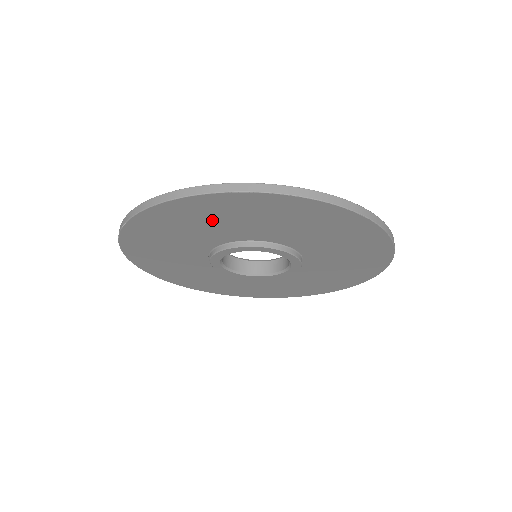
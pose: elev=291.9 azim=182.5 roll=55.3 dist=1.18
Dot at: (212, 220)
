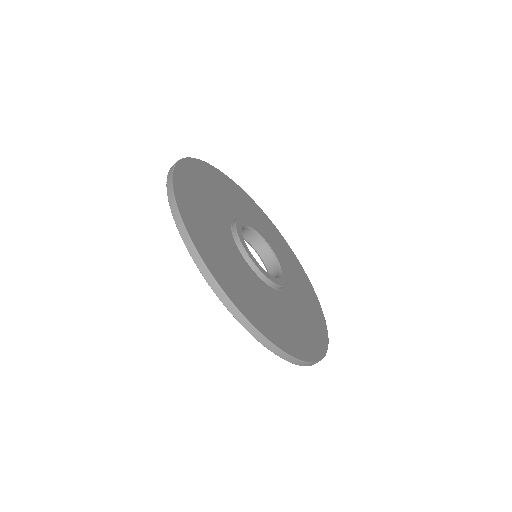
Dot at: occluded
